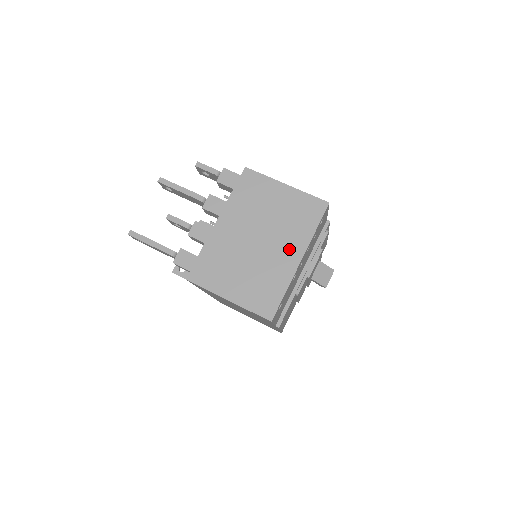
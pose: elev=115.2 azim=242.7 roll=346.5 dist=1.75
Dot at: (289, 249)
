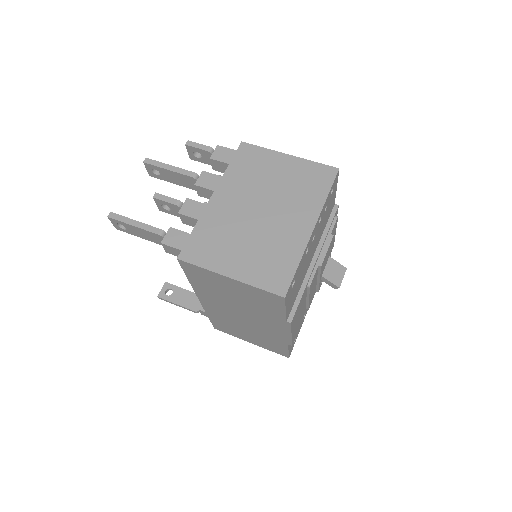
Dot at: (298, 217)
